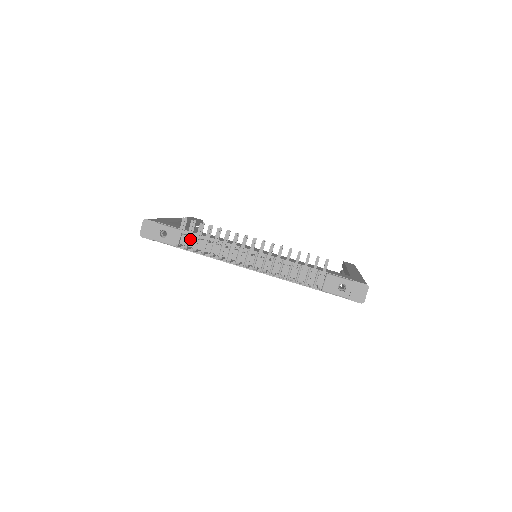
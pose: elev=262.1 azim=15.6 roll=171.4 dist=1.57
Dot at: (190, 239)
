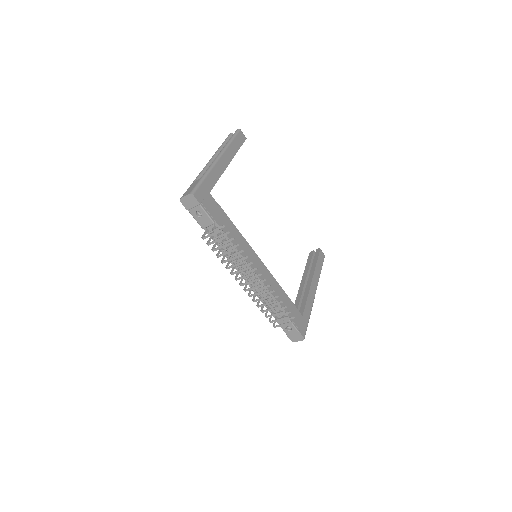
Dot at: occluded
